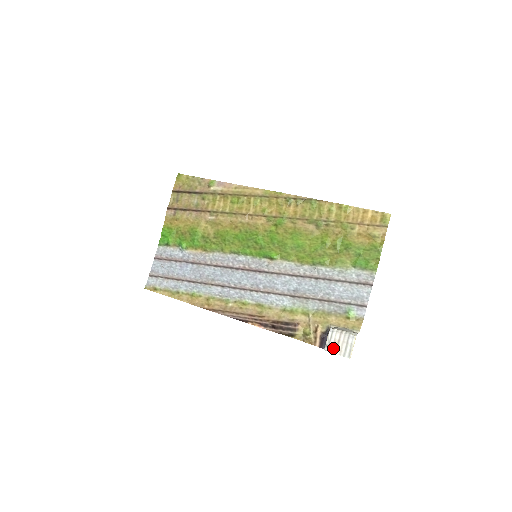
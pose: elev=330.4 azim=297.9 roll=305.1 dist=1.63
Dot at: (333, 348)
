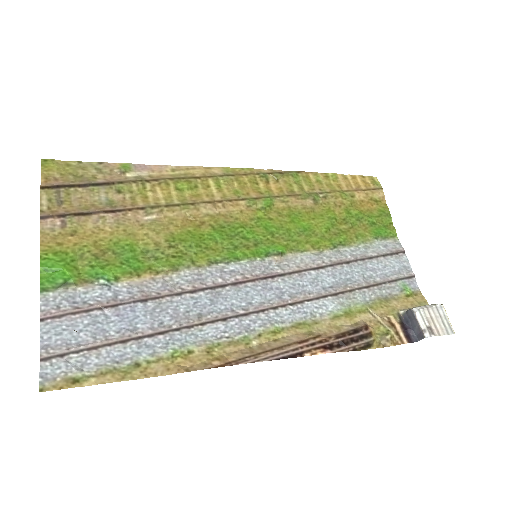
Dot at: (433, 330)
